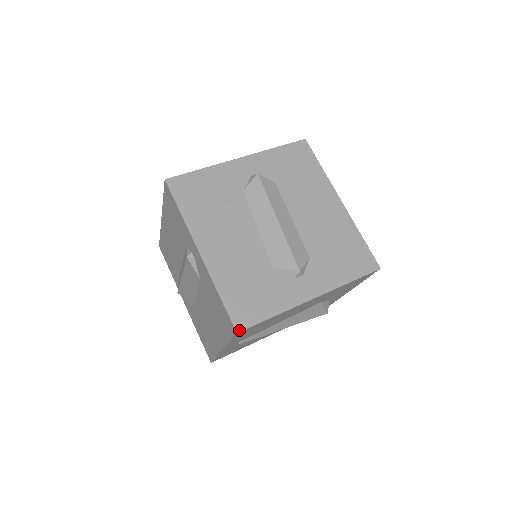
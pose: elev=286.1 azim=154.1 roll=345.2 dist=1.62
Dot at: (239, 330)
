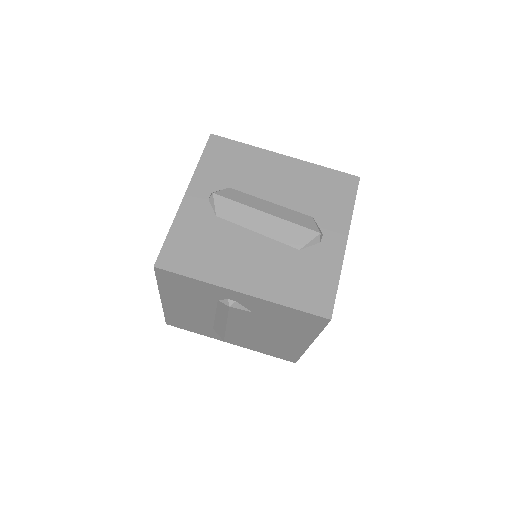
Dot at: (330, 316)
